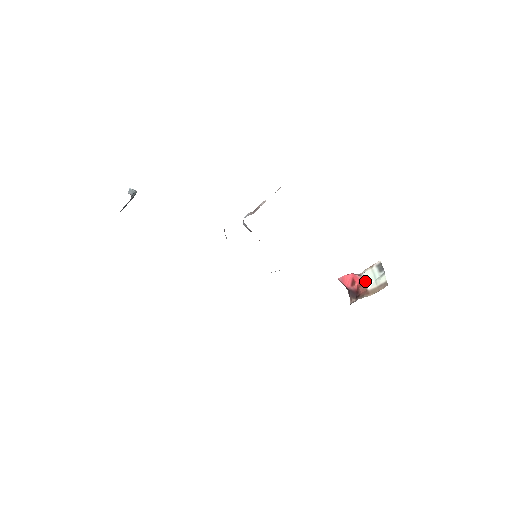
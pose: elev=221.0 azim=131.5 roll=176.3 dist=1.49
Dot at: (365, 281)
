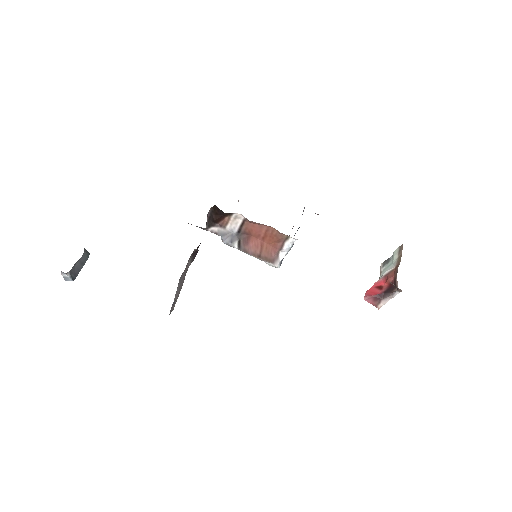
Dot at: (386, 272)
